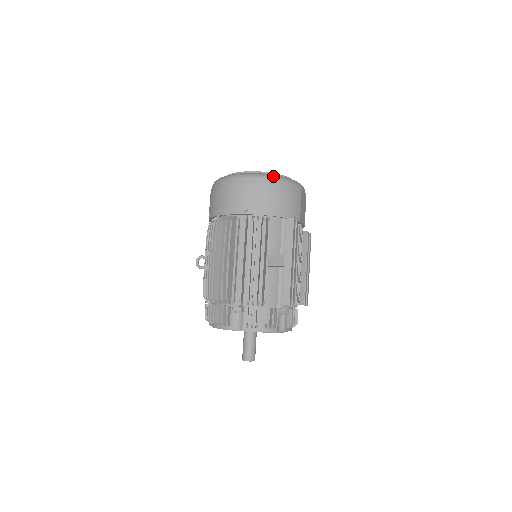
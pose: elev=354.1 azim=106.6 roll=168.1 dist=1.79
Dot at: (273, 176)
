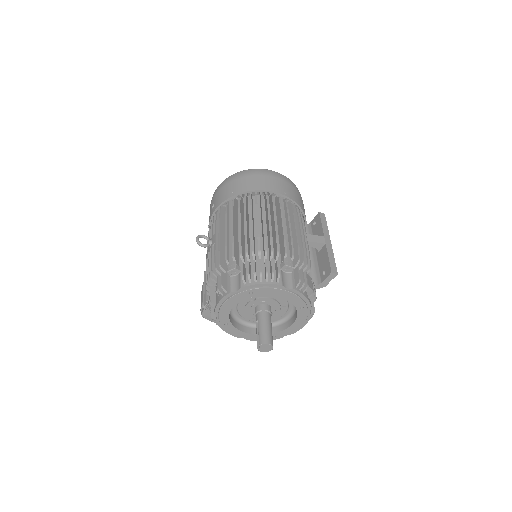
Dot at: occluded
